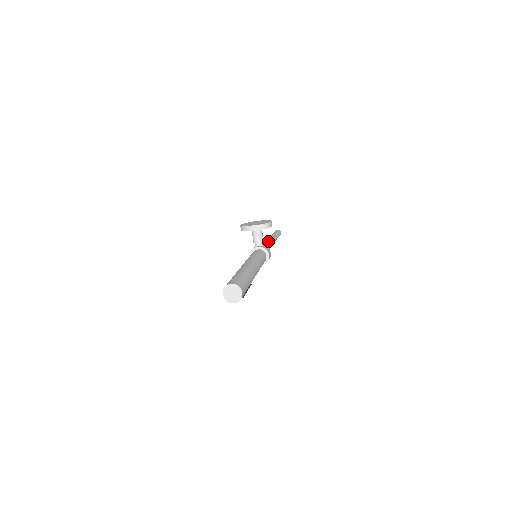
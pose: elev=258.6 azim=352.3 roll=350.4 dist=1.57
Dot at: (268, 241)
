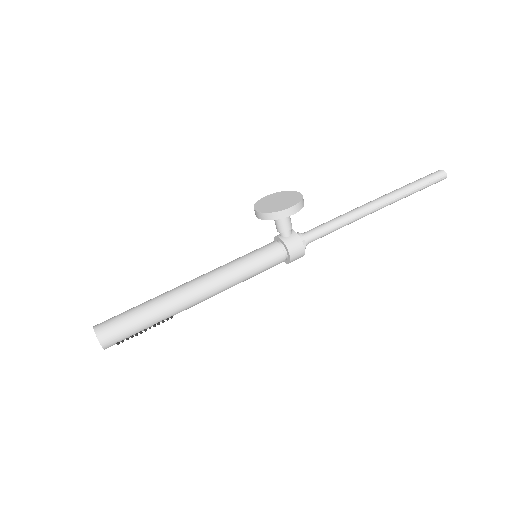
Dot at: (354, 210)
